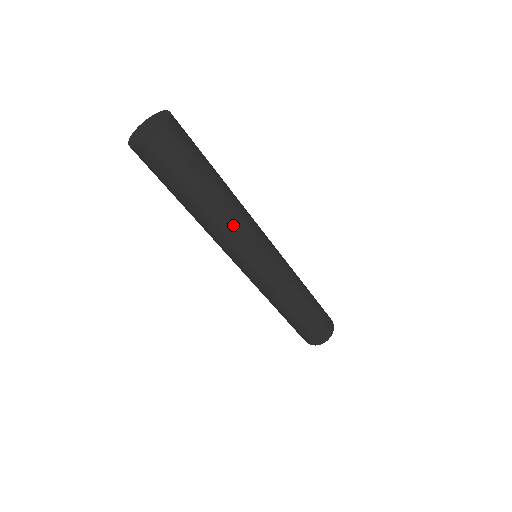
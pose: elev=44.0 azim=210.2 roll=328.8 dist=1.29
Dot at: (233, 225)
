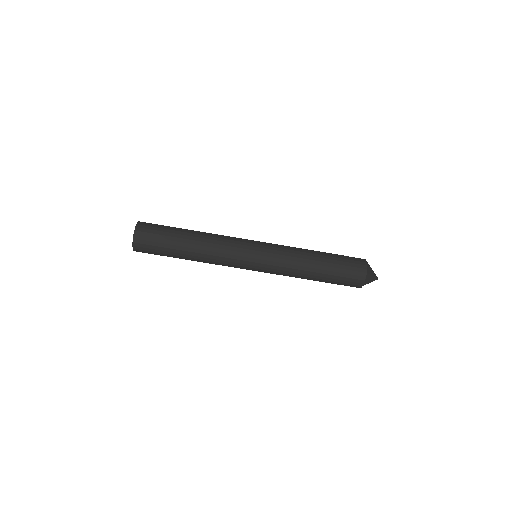
Dot at: (212, 254)
